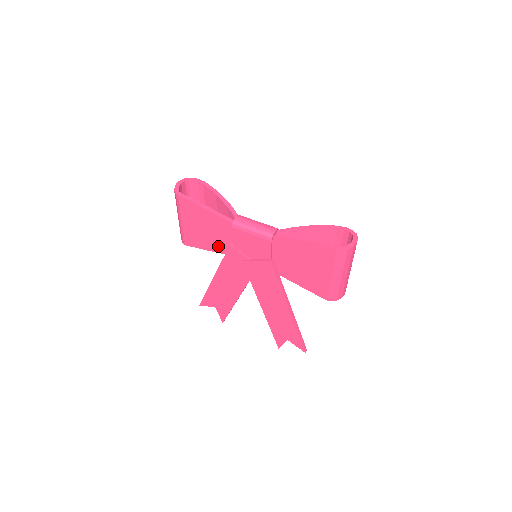
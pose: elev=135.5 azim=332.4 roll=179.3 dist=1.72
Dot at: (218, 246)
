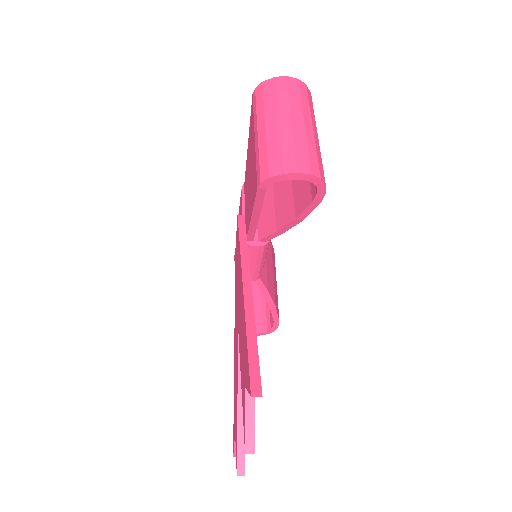
Dot at: occluded
